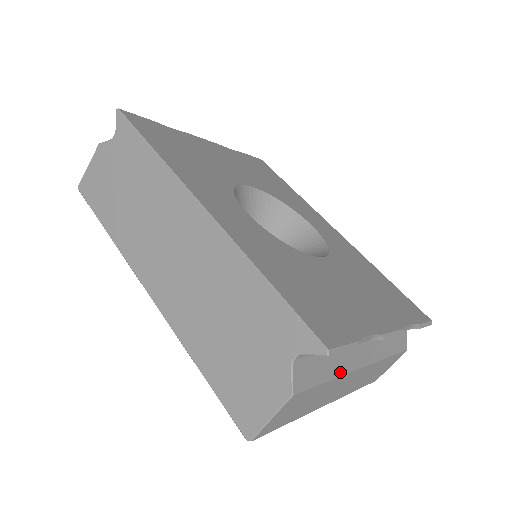
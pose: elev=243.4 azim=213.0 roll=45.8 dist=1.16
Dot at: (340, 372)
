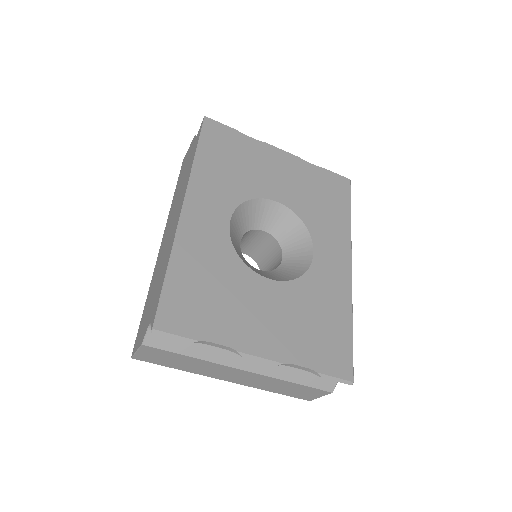
Dot at: (207, 358)
